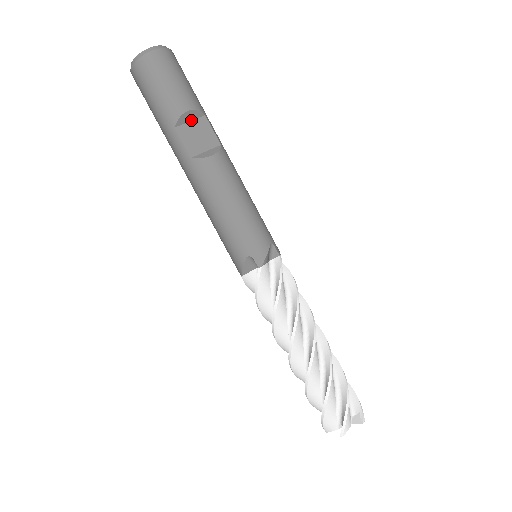
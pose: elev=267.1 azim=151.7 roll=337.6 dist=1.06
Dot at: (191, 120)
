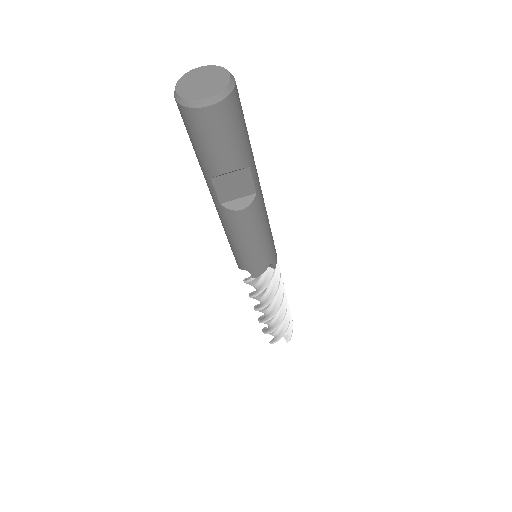
Dot at: (232, 171)
